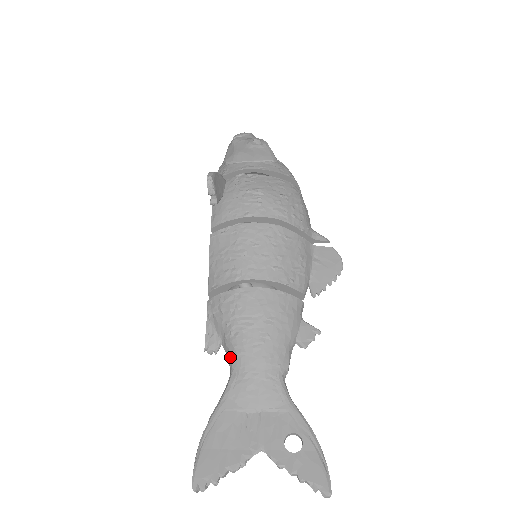
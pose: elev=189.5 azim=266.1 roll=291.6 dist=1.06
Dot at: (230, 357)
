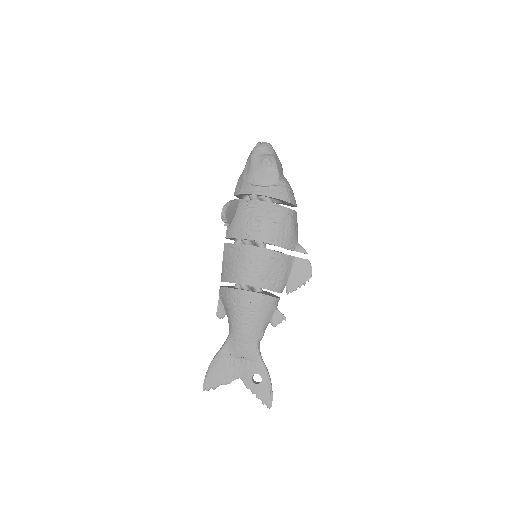
Dot at: (229, 325)
